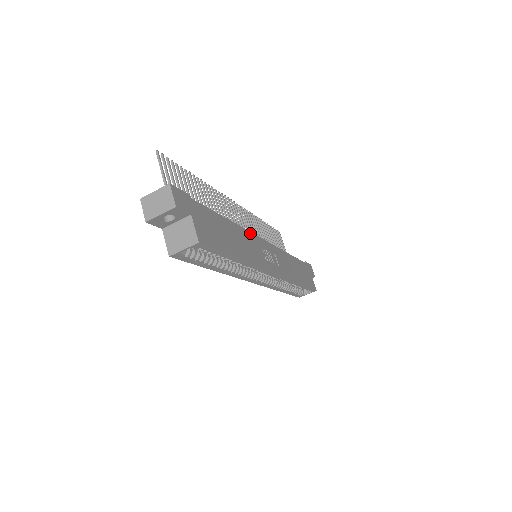
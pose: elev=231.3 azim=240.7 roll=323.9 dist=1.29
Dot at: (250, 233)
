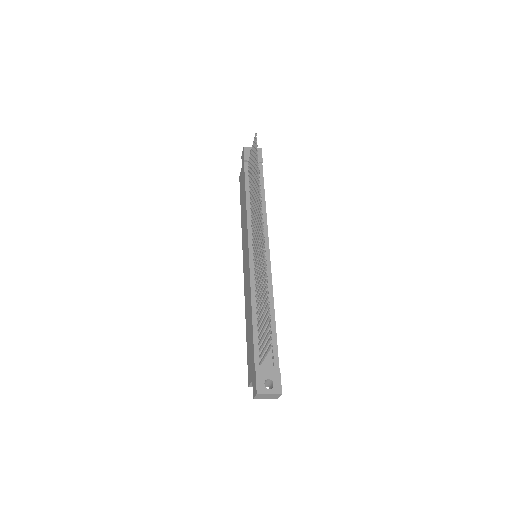
Dot at: (271, 279)
